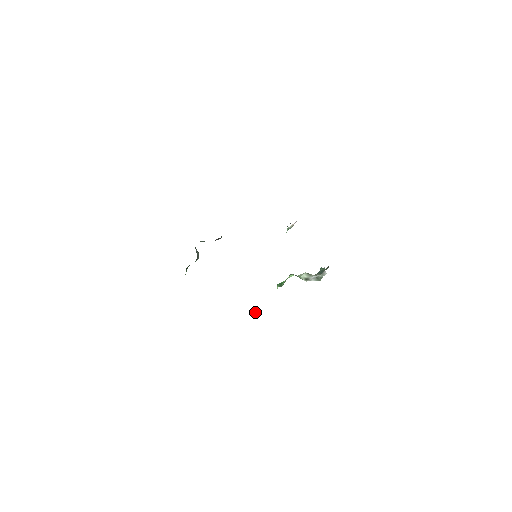
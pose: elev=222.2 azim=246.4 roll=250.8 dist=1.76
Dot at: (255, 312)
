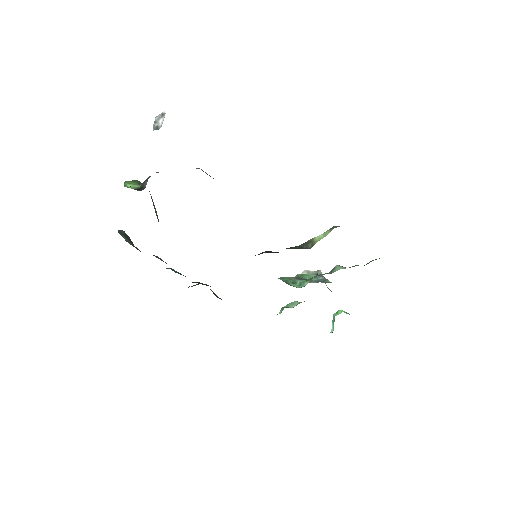
Dot at: (160, 117)
